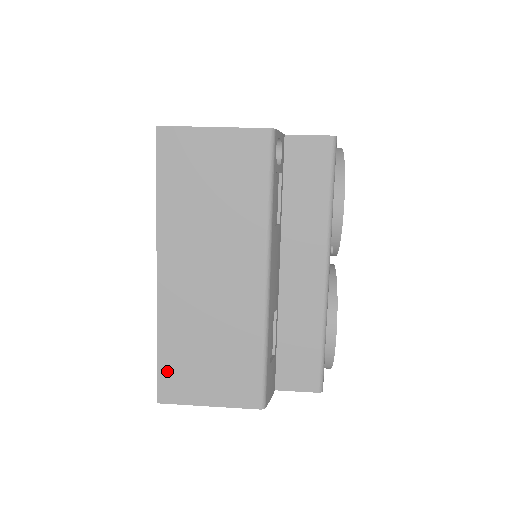
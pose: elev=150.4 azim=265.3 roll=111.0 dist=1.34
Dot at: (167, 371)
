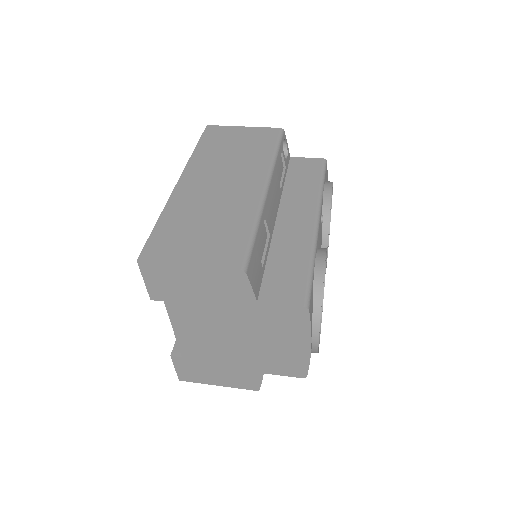
Dot at: (158, 238)
